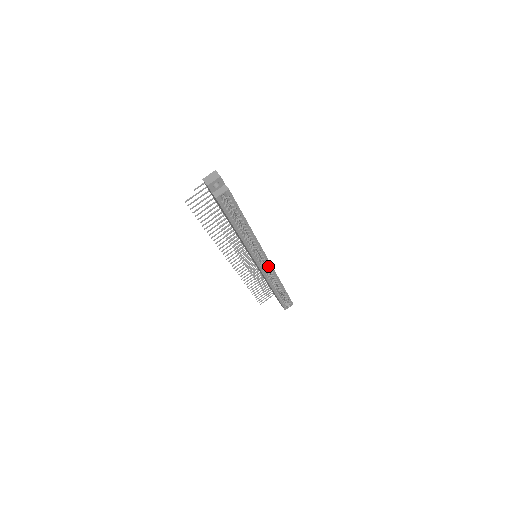
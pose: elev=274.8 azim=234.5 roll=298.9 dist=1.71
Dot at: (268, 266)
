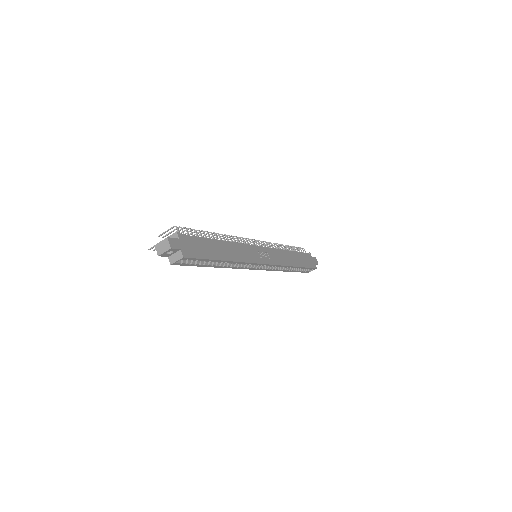
Dot at: (270, 265)
